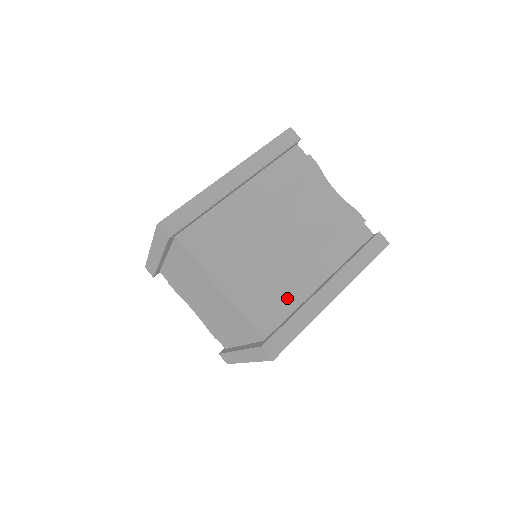
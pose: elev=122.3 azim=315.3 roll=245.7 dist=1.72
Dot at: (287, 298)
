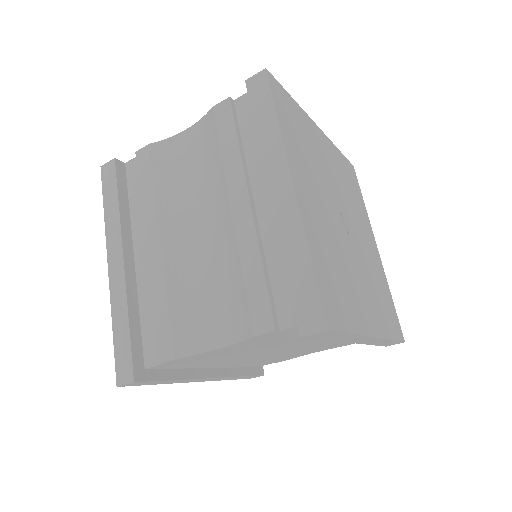
Dot at: (269, 259)
